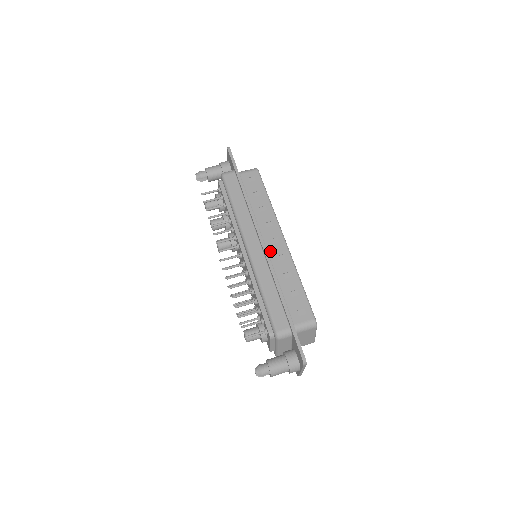
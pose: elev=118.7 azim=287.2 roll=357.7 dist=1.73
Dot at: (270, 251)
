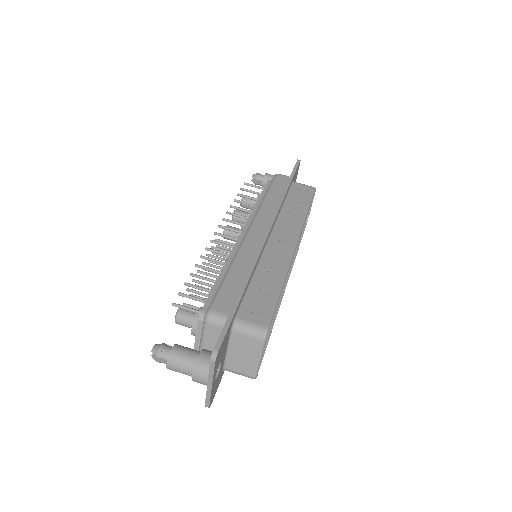
Dot at: (271, 245)
